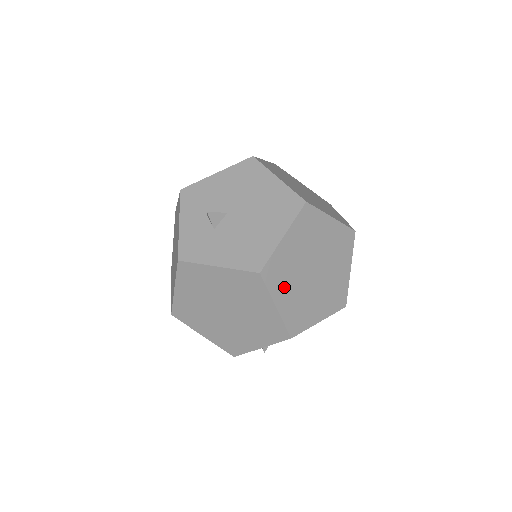
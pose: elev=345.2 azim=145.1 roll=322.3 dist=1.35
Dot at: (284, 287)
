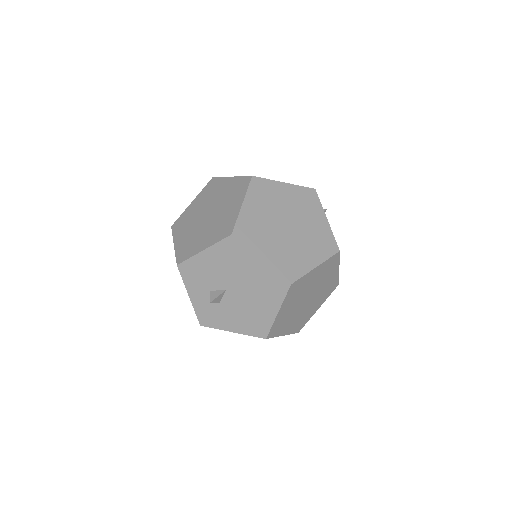
Dot at: (286, 325)
